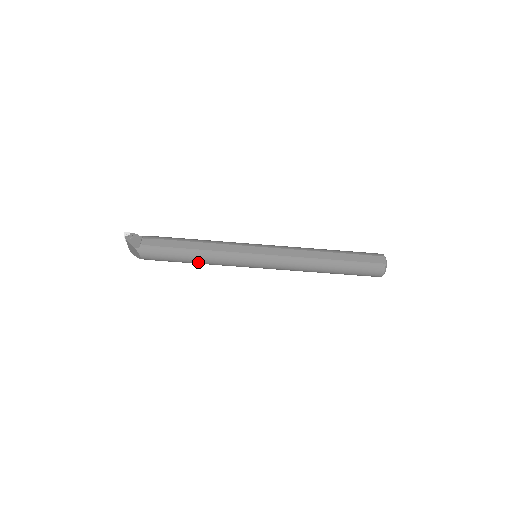
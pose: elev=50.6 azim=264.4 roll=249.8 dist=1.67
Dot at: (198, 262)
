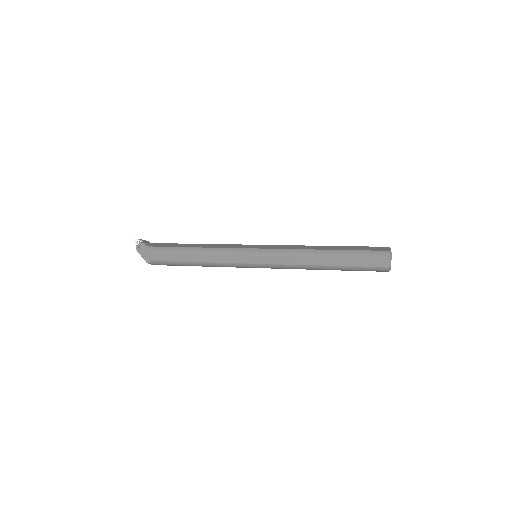
Dot at: occluded
